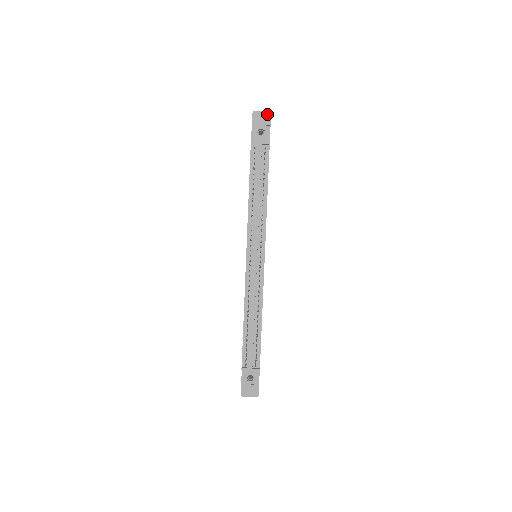
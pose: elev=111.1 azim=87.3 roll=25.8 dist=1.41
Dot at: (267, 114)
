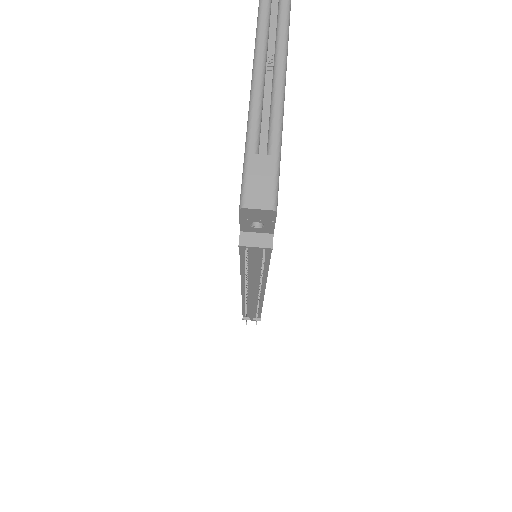
Dot at: (269, 212)
